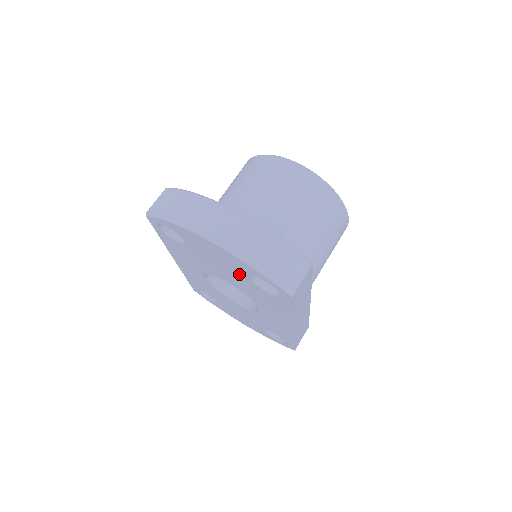
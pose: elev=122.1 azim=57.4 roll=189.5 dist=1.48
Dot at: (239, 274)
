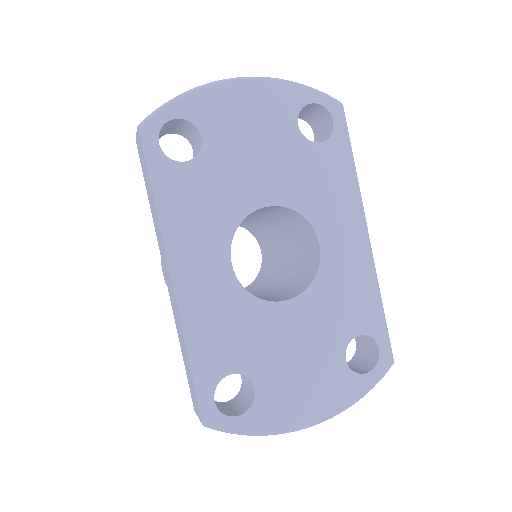
Dot at: (282, 137)
